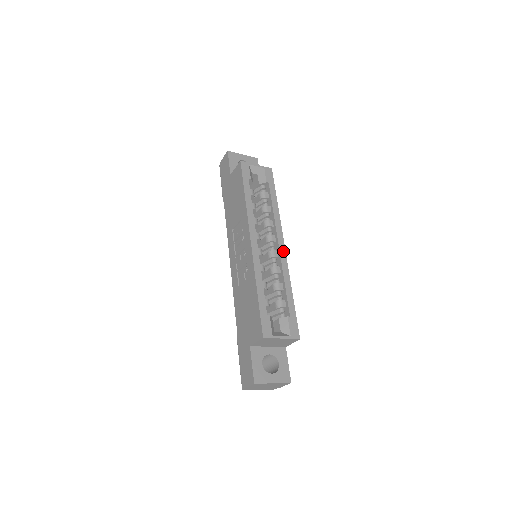
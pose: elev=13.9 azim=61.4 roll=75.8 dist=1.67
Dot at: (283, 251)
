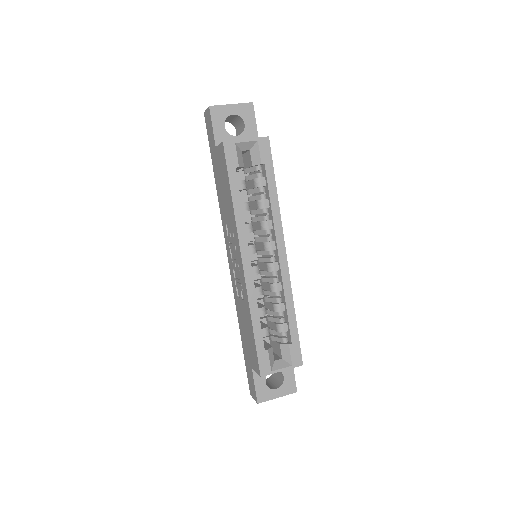
Dot at: (284, 263)
